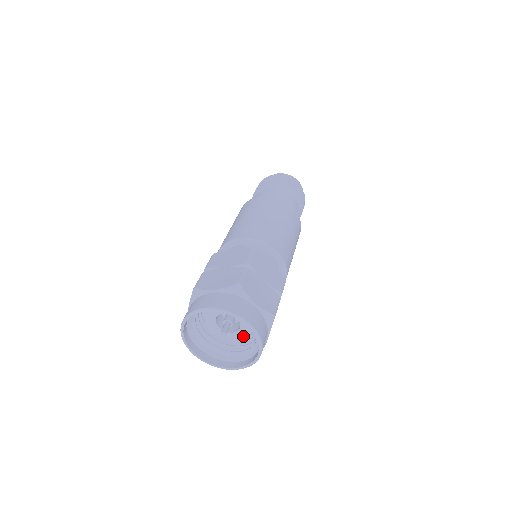
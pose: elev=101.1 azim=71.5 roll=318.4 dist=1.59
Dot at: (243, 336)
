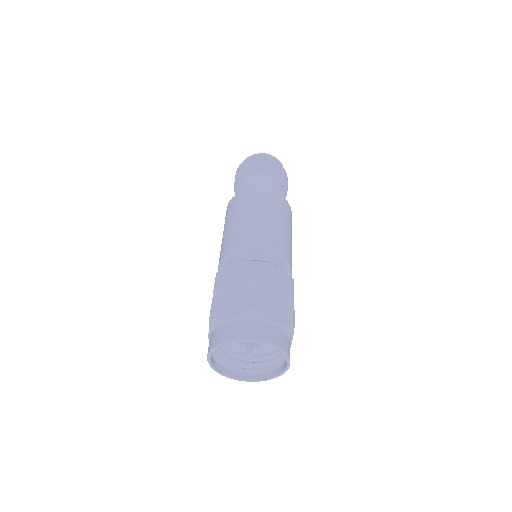
Dot at: (267, 348)
